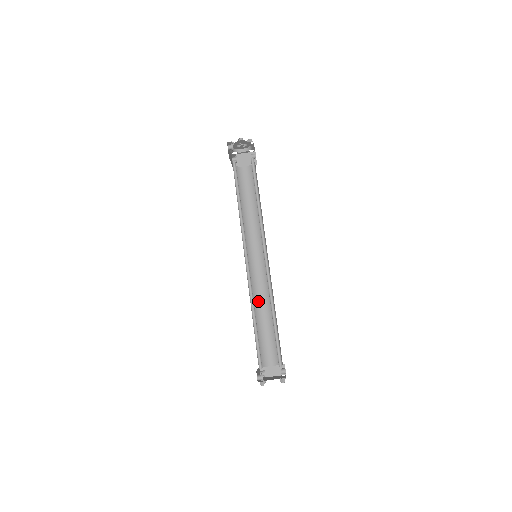
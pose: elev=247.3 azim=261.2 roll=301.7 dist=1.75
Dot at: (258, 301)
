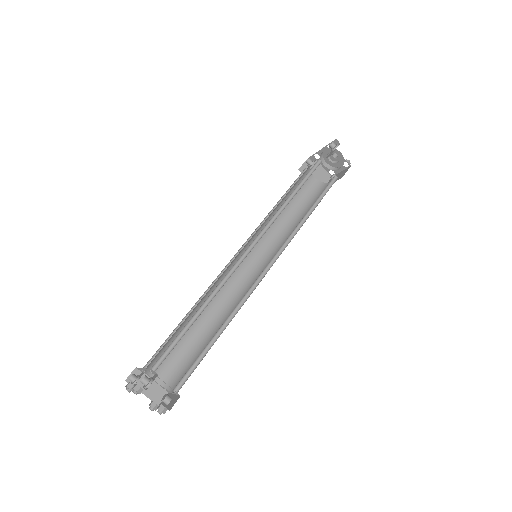
Dot at: occluded
